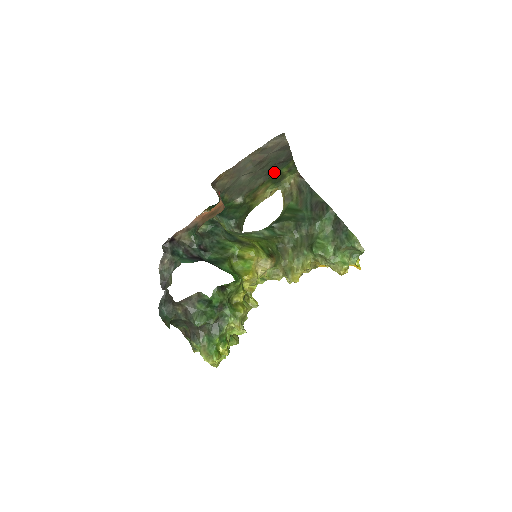
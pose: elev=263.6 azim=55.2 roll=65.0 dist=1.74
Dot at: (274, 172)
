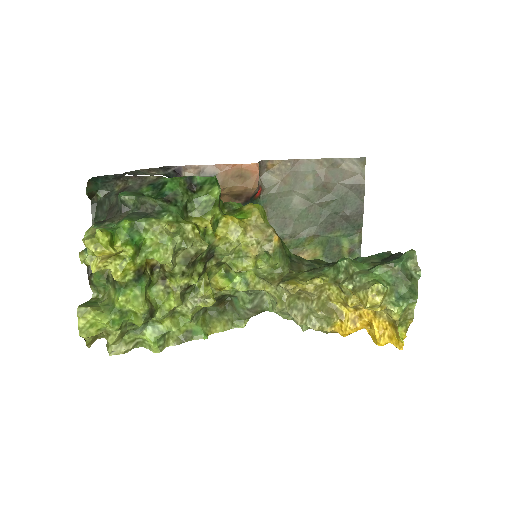
Dot at: (332, 233)
